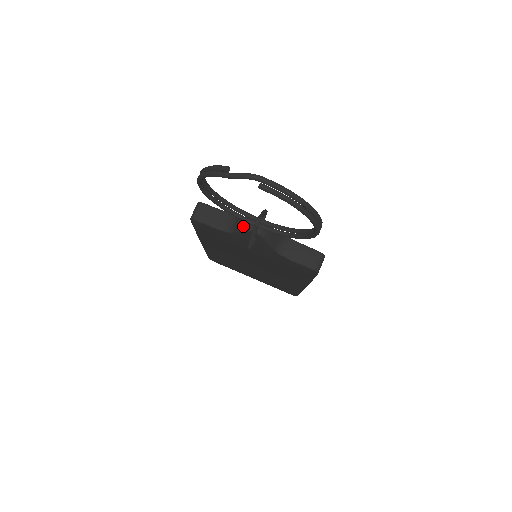
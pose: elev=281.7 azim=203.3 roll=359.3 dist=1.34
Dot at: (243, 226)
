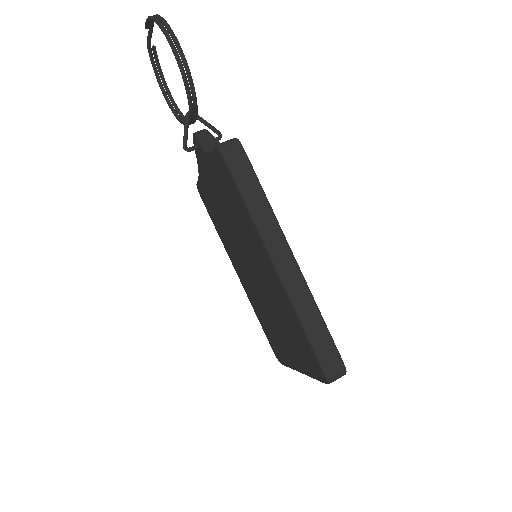
Dot at: occluded
